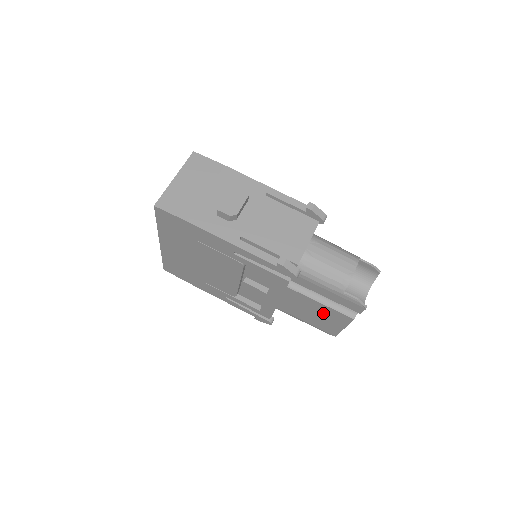
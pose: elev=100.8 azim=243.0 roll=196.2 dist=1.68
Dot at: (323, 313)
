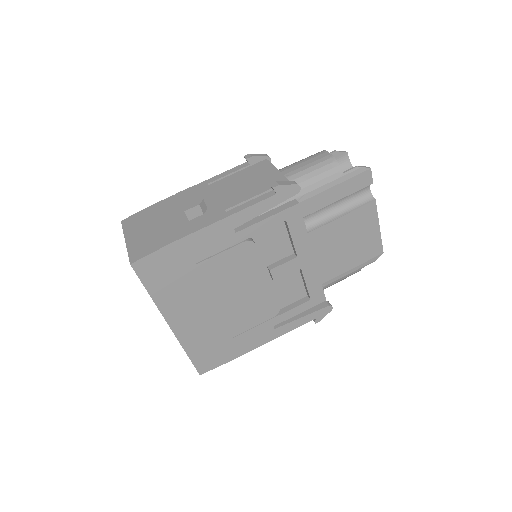
Dot at: (352, 230)
